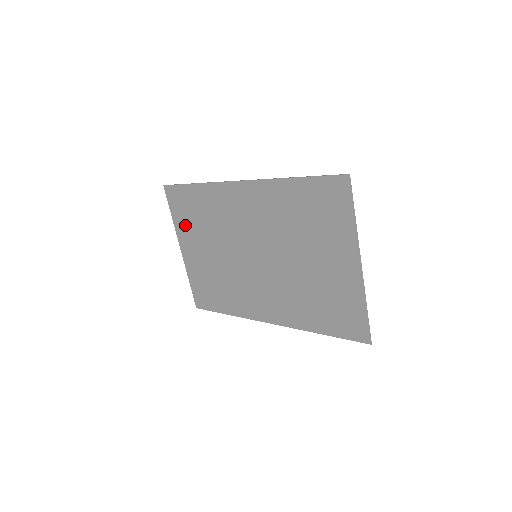
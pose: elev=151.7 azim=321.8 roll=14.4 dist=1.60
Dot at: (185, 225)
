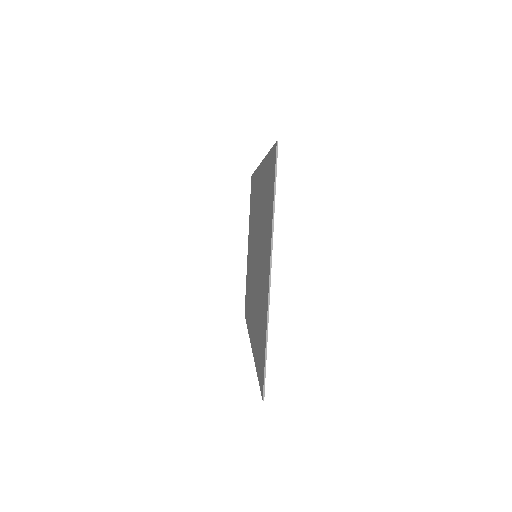
Dot at: (250, 218)
